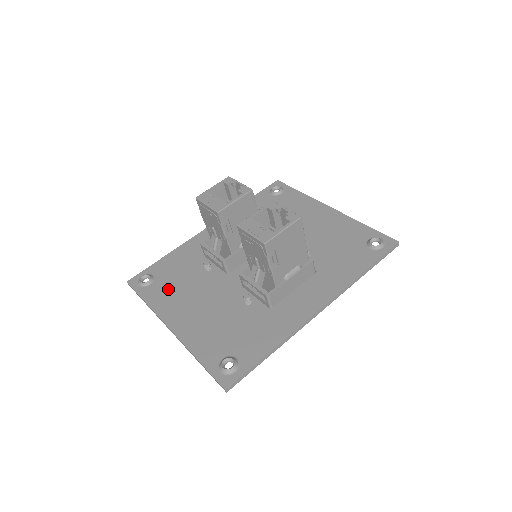
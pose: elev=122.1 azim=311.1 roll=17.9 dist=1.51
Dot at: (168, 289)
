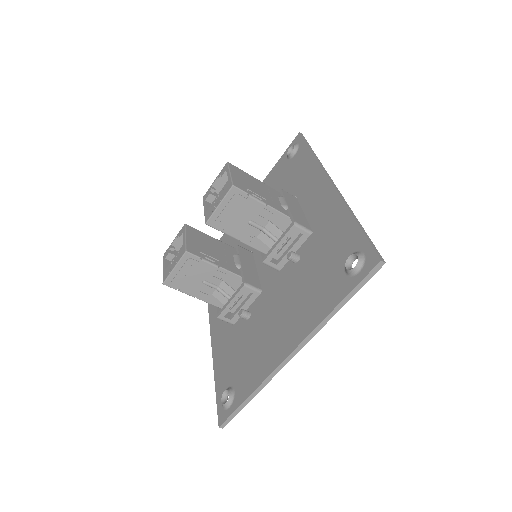
Dot at: (248, 364)
